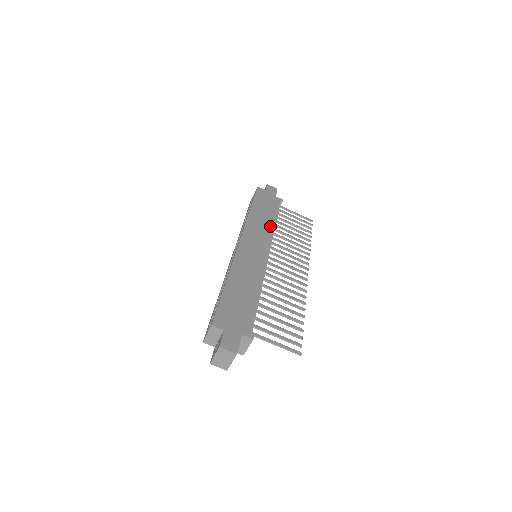
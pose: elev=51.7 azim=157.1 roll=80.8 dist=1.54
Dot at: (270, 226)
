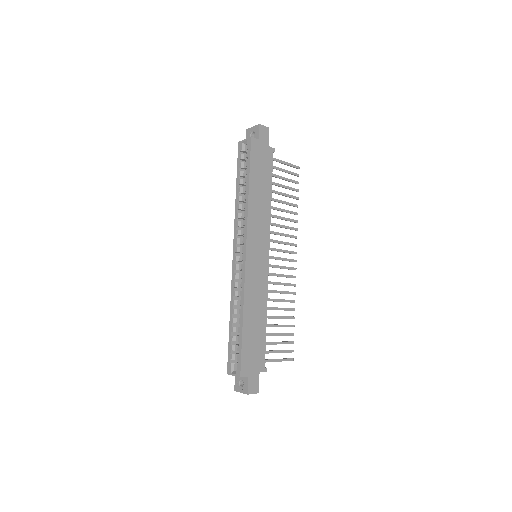
Dot at: (267, 210)
